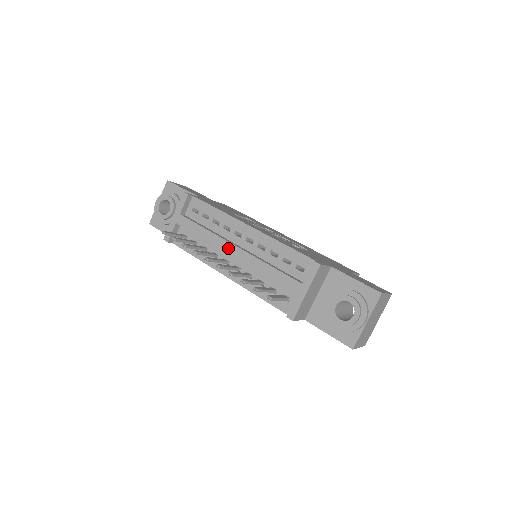
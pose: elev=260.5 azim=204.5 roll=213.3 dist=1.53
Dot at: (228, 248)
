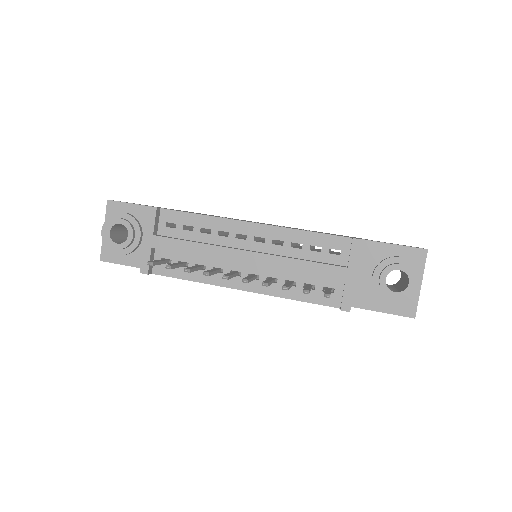
Dot at: (237, 256)
